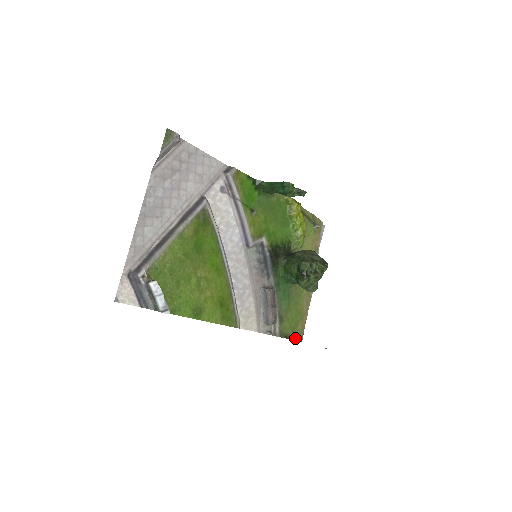
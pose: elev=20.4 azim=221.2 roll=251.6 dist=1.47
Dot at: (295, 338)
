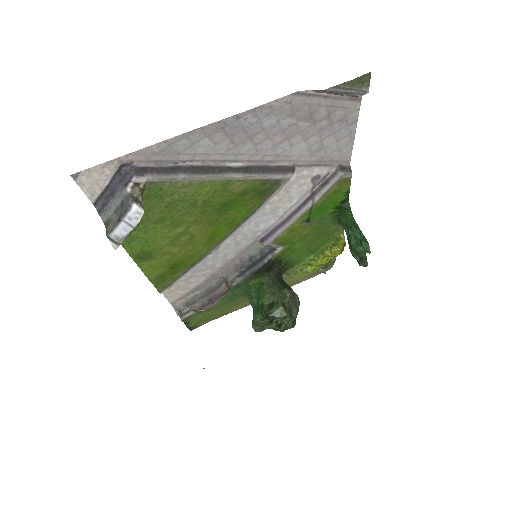
Dot at: (192, 328)
